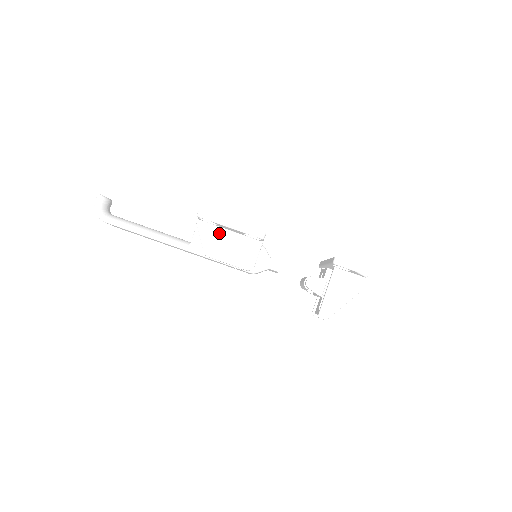
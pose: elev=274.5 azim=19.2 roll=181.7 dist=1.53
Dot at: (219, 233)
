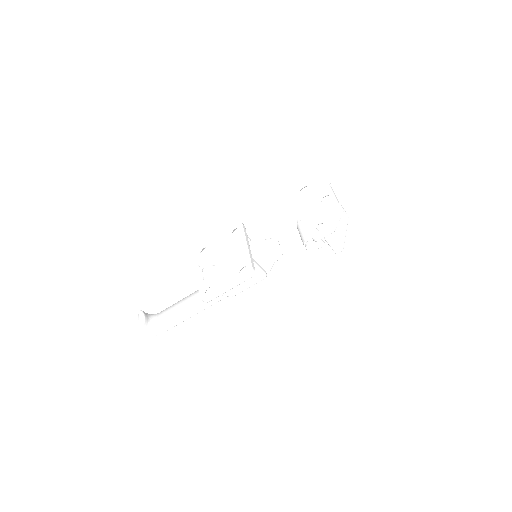
Dot at: occluded
